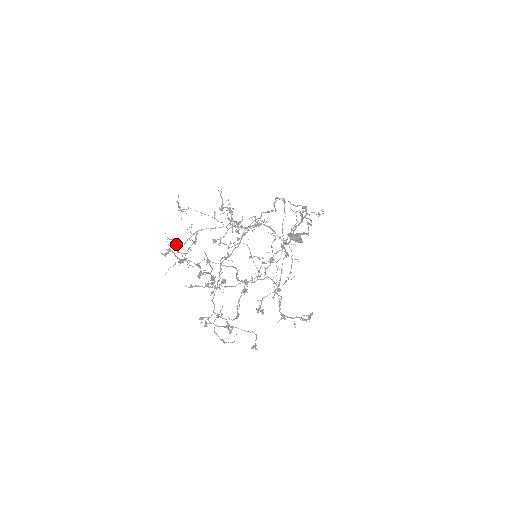
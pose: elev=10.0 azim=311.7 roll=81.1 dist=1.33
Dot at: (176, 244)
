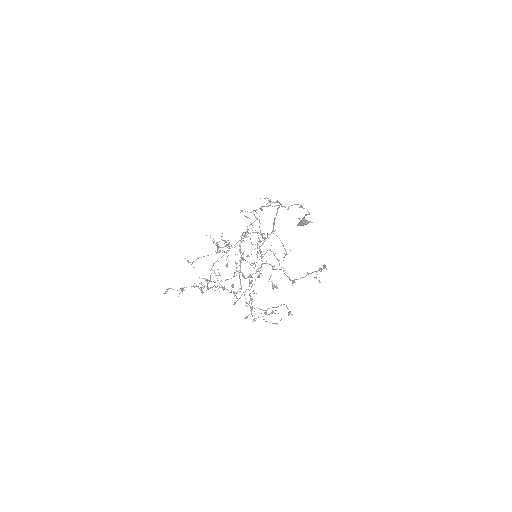
Dot at: (201, 284)
